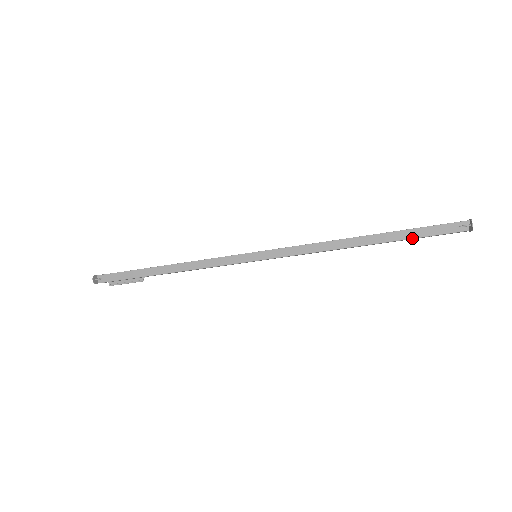
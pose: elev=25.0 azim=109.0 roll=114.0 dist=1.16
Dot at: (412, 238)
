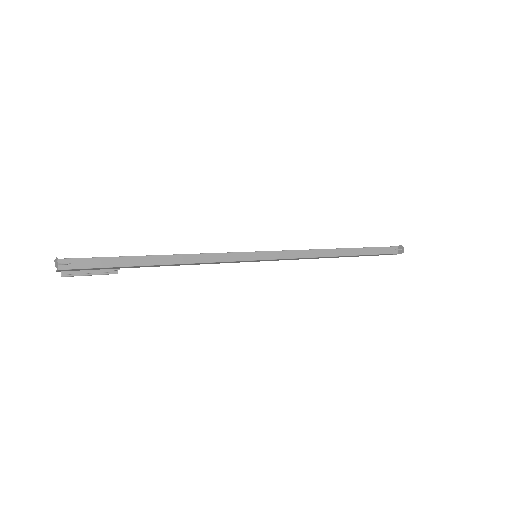
Dot at: (370, 254)
